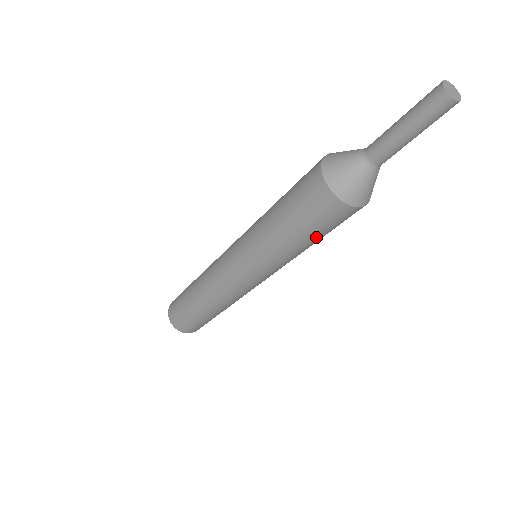
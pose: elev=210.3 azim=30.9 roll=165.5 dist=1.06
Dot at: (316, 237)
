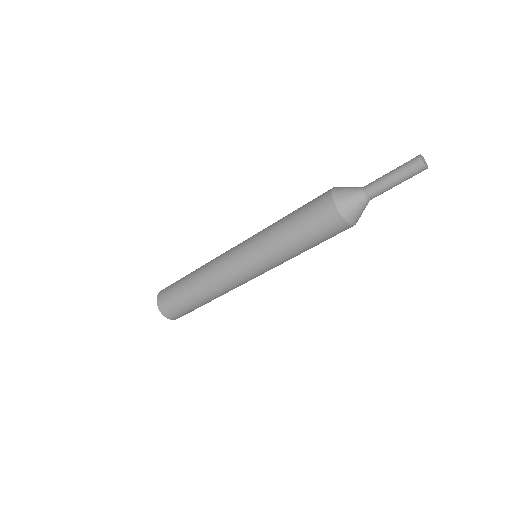
Dot at: (302, 230)
